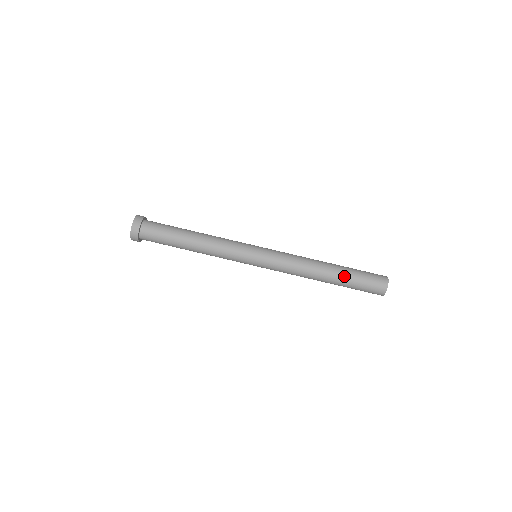
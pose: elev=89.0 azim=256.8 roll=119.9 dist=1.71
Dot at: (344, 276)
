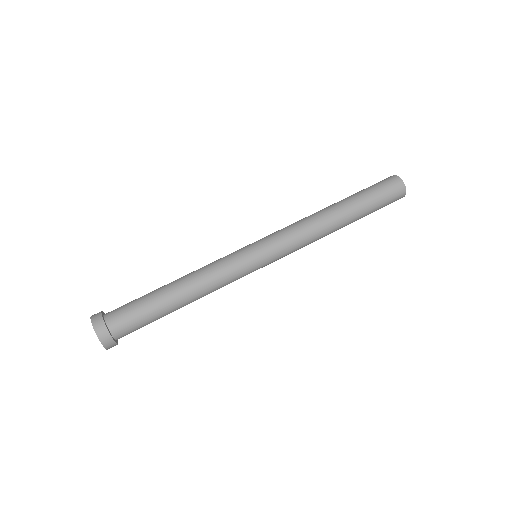
Dot at: (349, 197)
